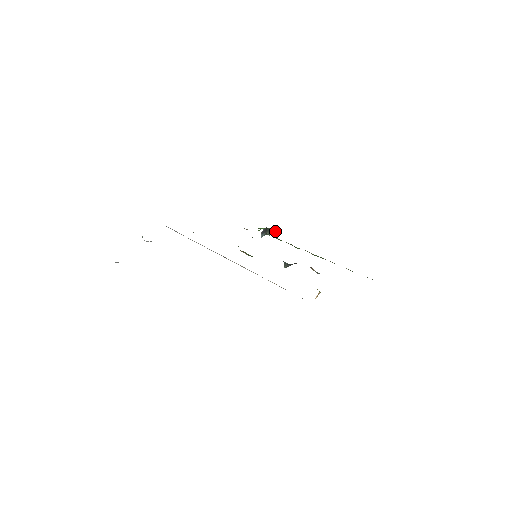
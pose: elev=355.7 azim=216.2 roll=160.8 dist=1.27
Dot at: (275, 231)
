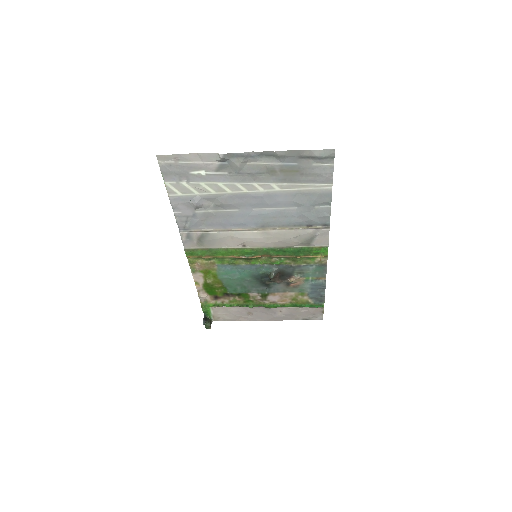
Dot at: (210, 324)
